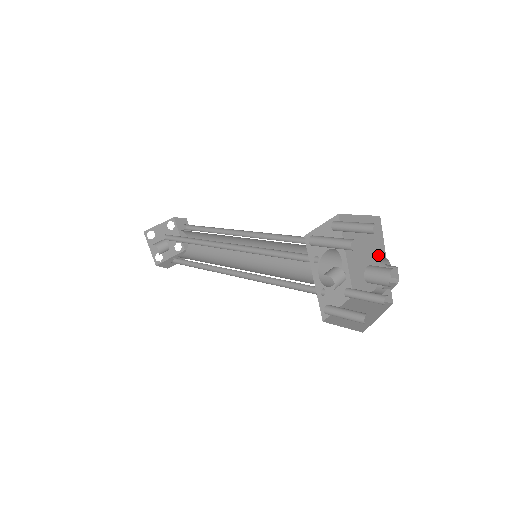
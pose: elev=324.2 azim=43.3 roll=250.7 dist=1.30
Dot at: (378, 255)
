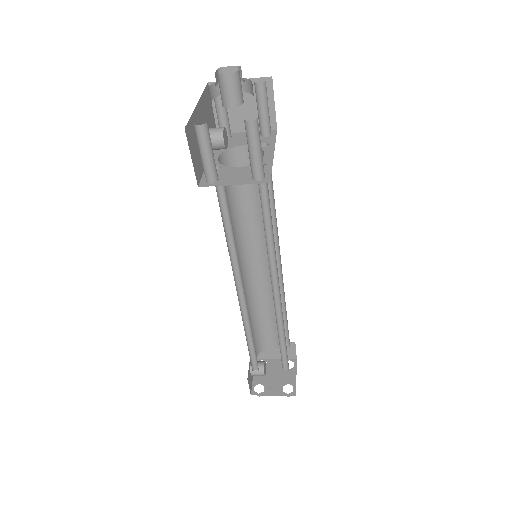
Dot at: occluded
